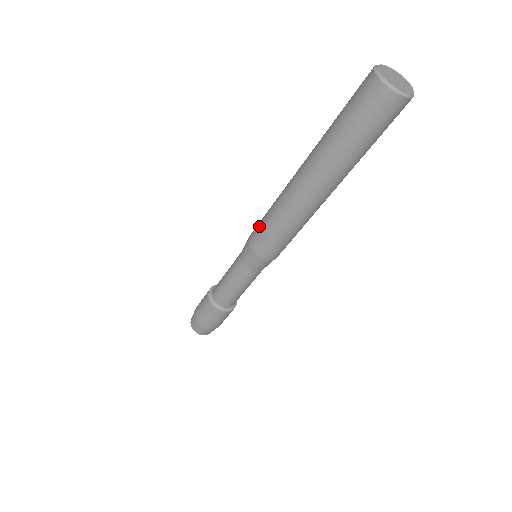
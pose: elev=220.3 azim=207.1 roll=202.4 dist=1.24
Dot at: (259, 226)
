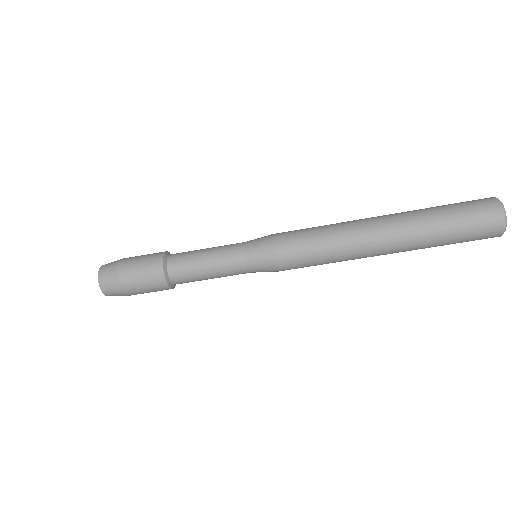
Dot at: (297, 231)
